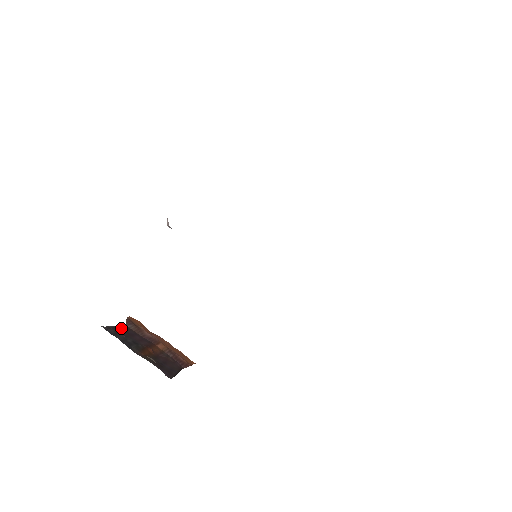
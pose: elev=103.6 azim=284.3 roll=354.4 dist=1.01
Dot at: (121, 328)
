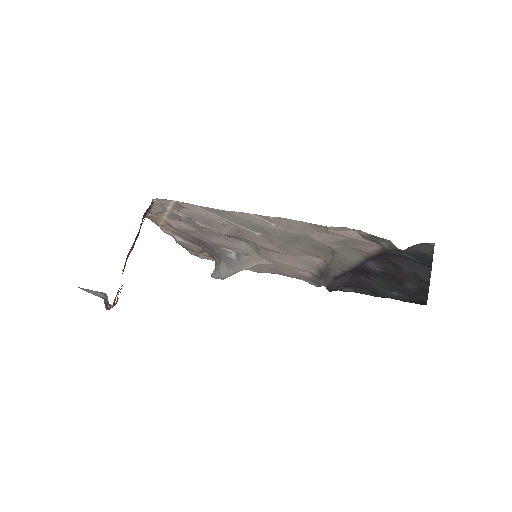
Dot at: occluded
